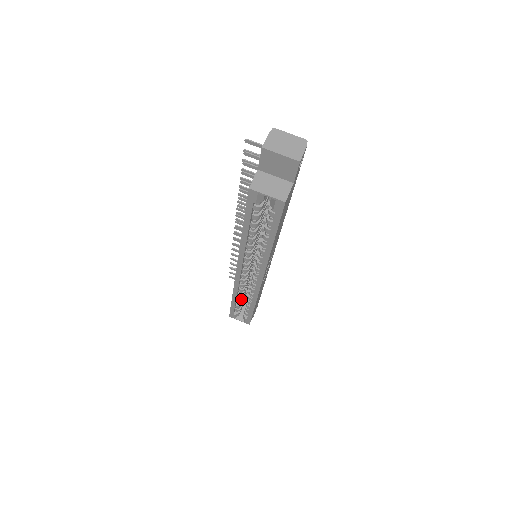
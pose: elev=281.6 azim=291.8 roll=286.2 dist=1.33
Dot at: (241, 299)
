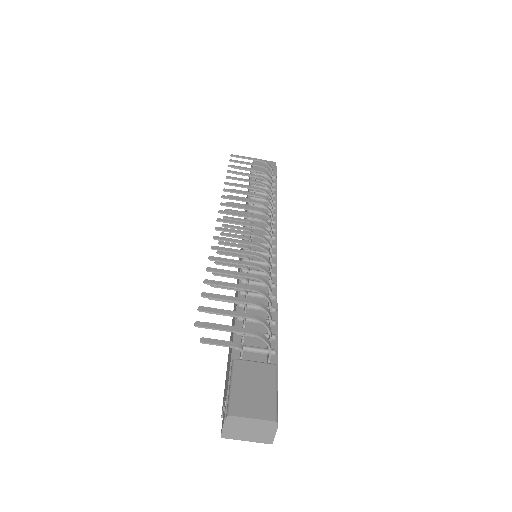
Dot at: occluded
